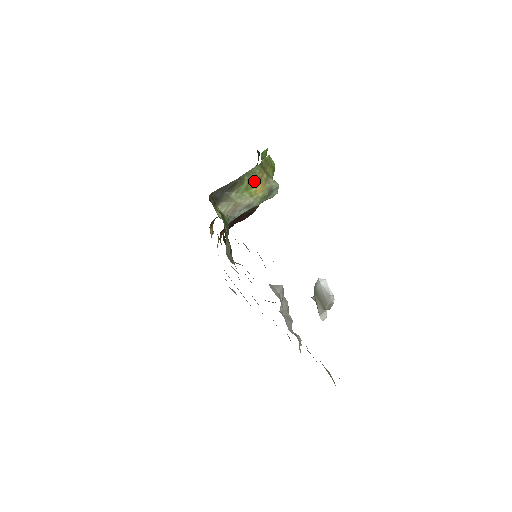
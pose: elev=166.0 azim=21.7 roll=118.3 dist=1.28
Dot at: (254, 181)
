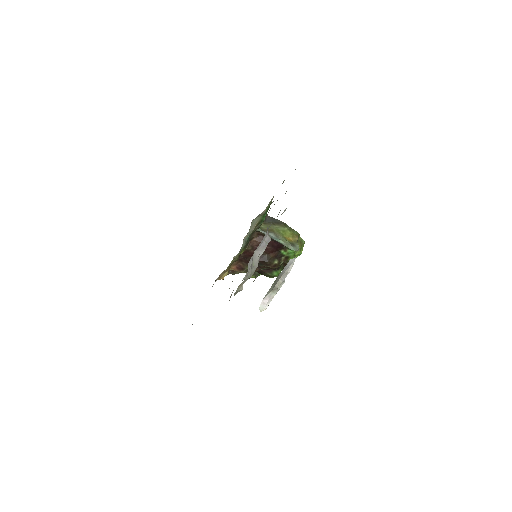
Dot at: (290, 233)
